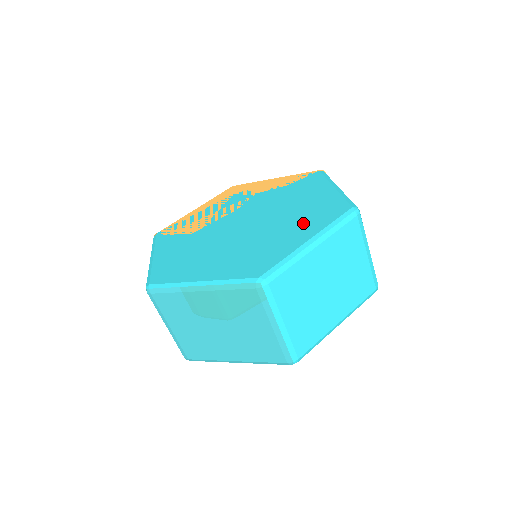
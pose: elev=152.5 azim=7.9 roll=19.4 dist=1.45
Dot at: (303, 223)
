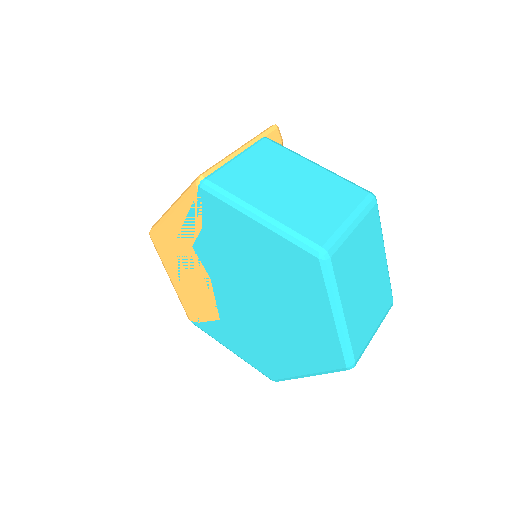
Dot at: (299, 293)
